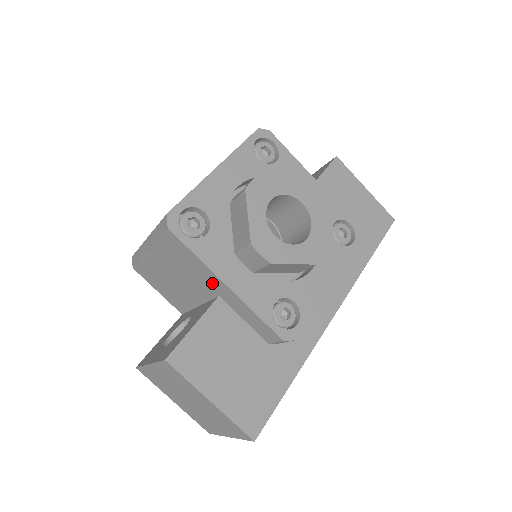
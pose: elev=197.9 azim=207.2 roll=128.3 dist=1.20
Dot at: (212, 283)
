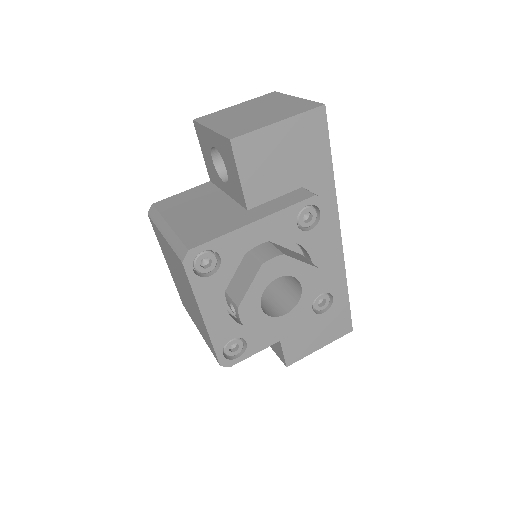
Dot at: occluded
